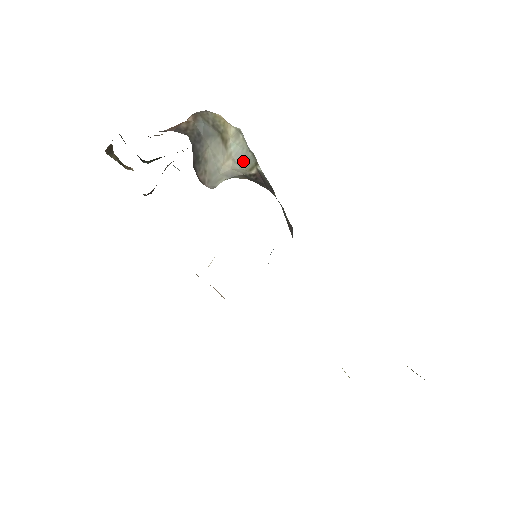
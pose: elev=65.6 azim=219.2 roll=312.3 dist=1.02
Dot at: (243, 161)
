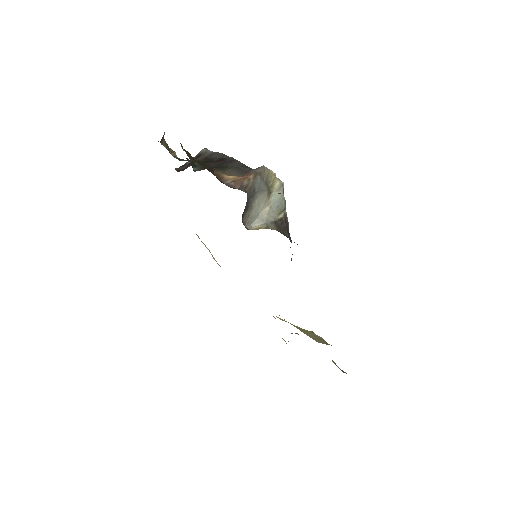
Dot at: (277, 207)
